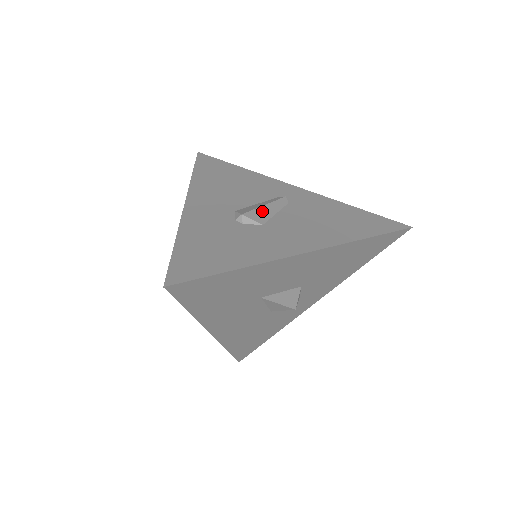
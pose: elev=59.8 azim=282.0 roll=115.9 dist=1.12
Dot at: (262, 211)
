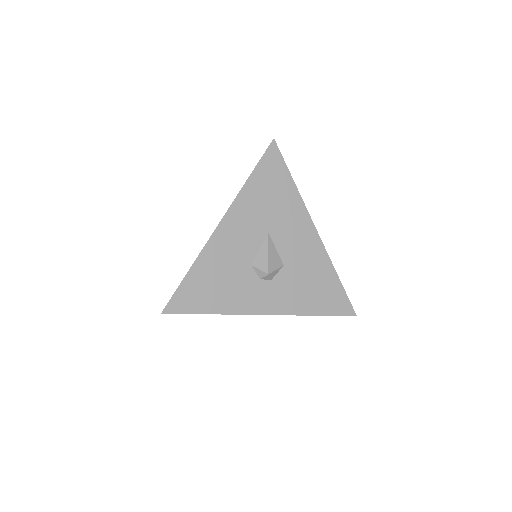
Dot at: occluded
